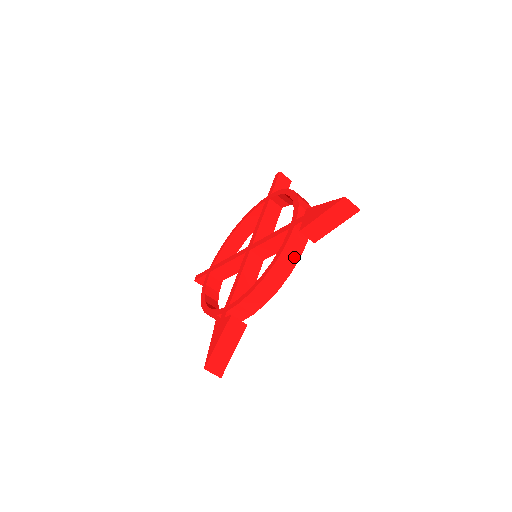
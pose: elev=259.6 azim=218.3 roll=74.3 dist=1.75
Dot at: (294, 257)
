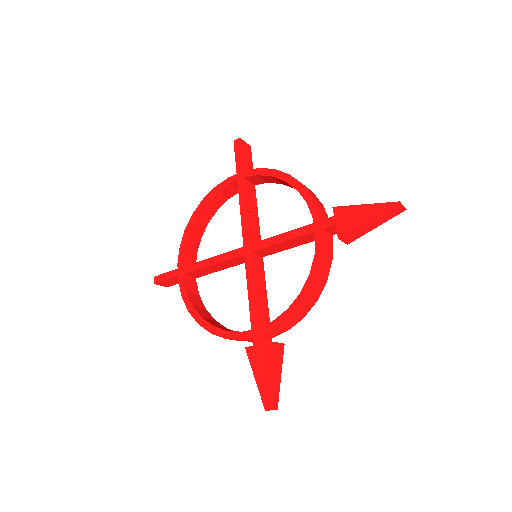
Dot at: (328, 264)
